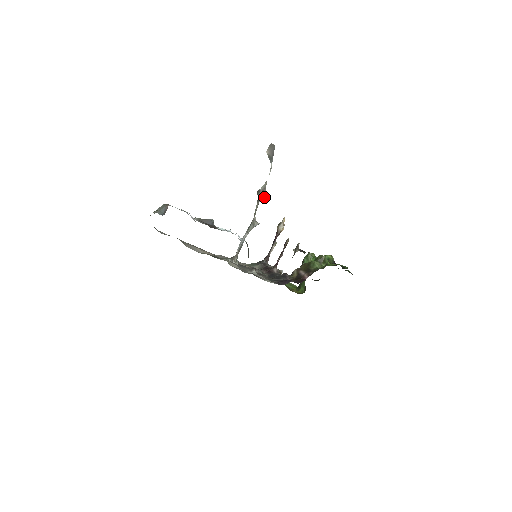
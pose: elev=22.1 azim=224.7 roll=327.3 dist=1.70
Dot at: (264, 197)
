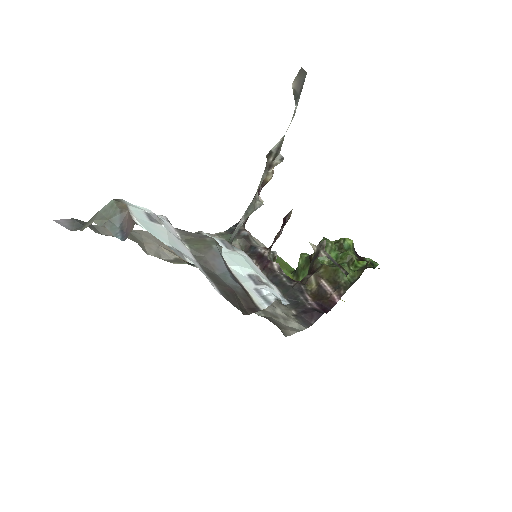
Dot at: (277, 163)
